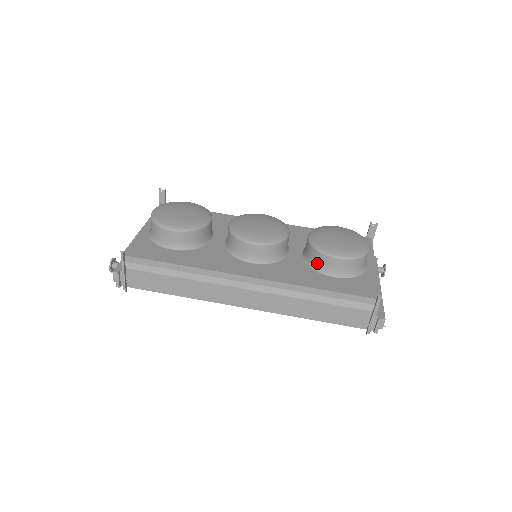
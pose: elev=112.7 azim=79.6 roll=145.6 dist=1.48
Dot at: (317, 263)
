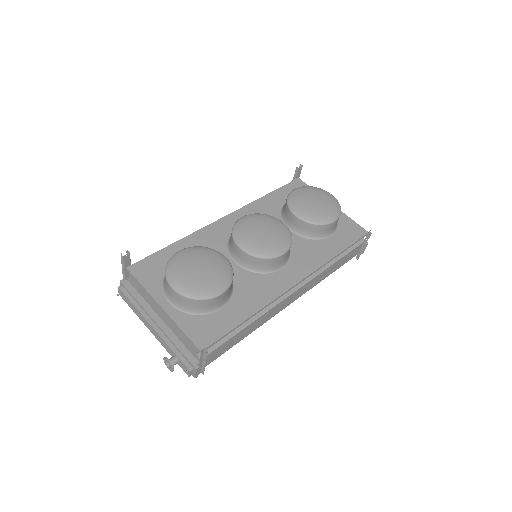
Dot at: (317, 233)
